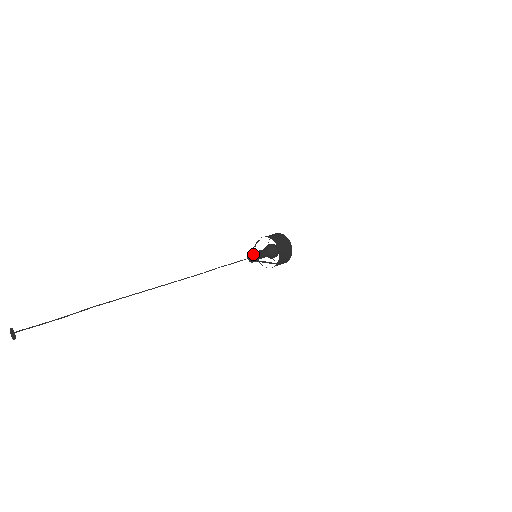
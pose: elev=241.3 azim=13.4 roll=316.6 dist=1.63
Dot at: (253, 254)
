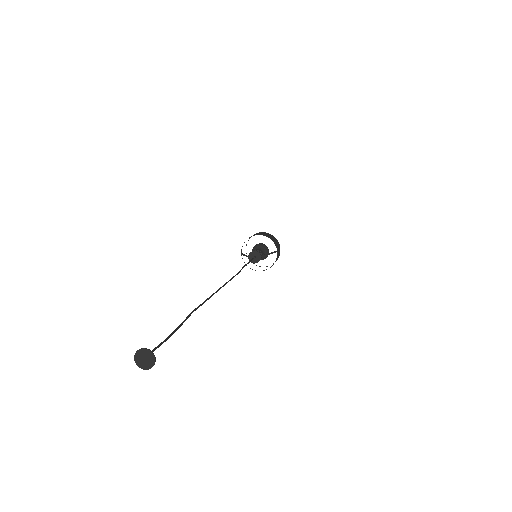
Dot at: (253, 252)
